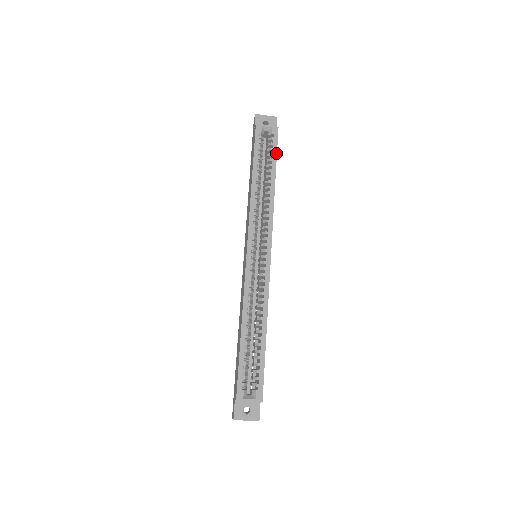
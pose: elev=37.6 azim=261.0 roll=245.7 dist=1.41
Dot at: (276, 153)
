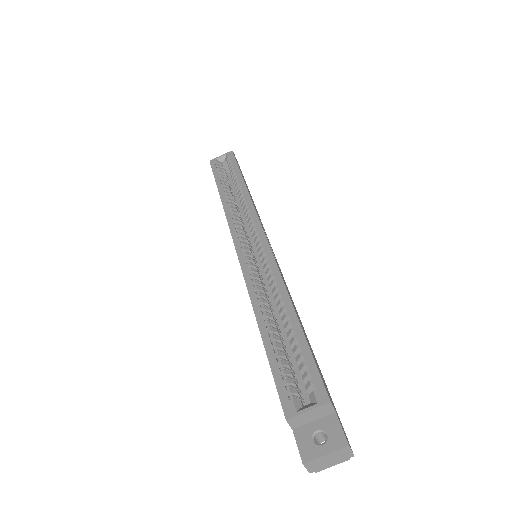
Dot at: (237, 166)
